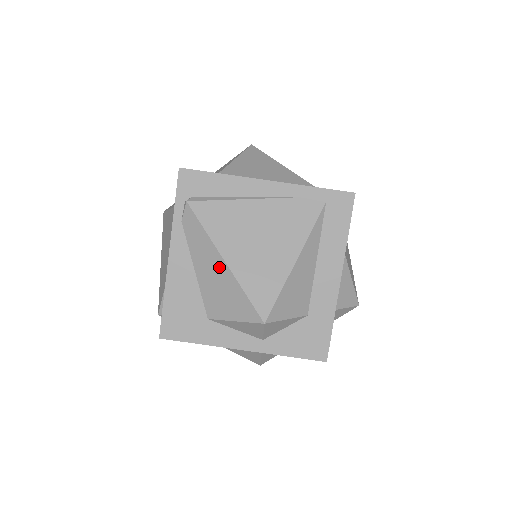
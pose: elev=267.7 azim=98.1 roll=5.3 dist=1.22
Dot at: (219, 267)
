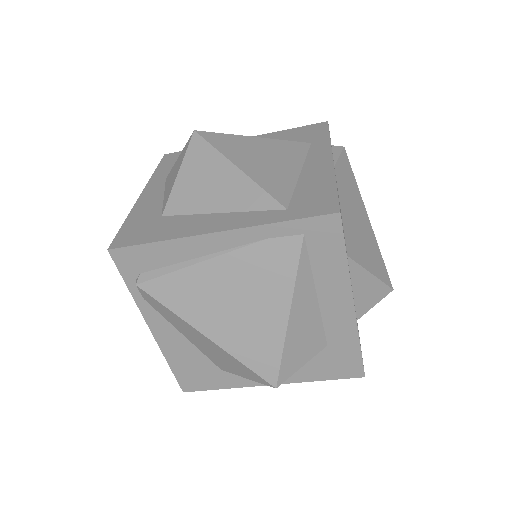
Dot at: (205, 340)
